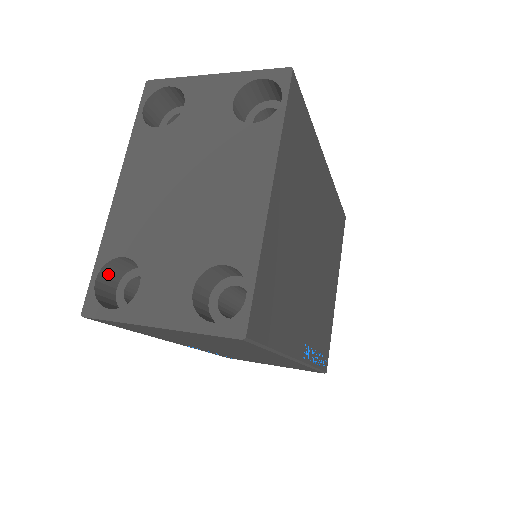
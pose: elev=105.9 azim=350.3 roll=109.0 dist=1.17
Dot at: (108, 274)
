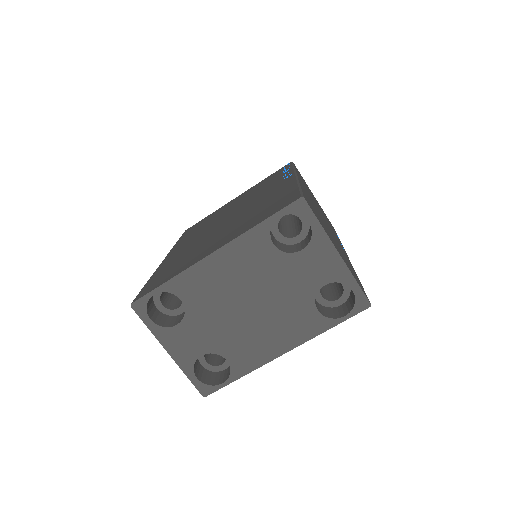
Dot at: occluded
